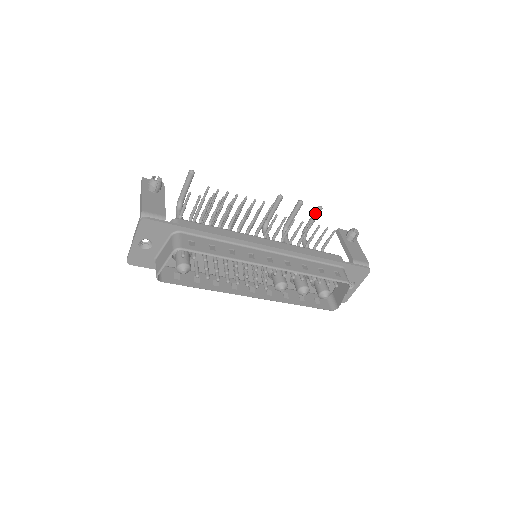
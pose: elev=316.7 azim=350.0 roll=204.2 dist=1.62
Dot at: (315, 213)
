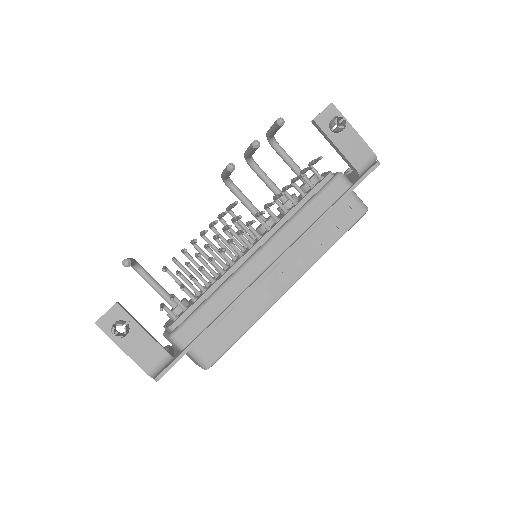
Dot at: (277, 129)
